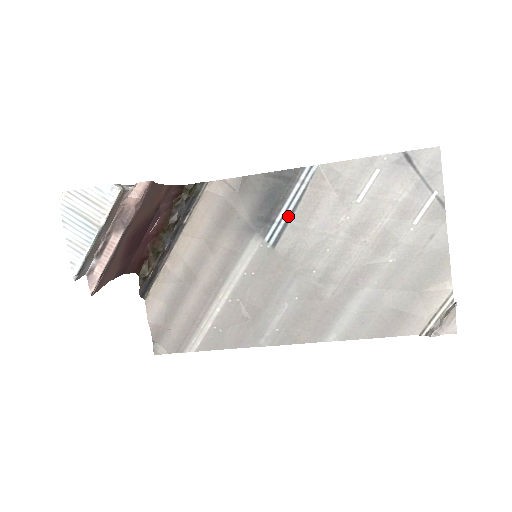
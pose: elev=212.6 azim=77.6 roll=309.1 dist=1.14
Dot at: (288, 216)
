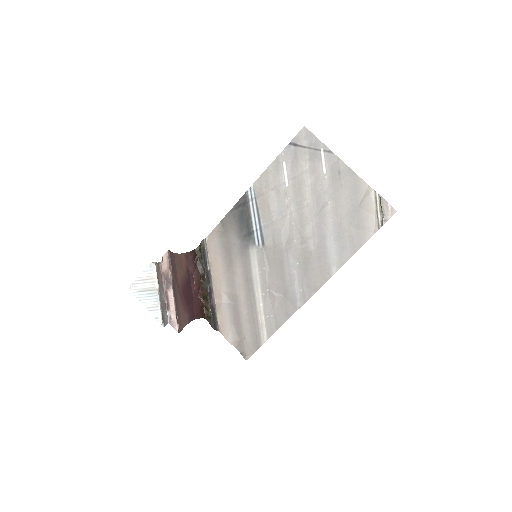
Dot at: (258, 223)
